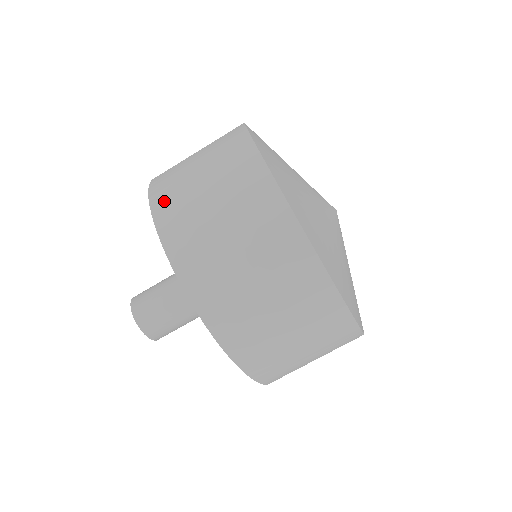
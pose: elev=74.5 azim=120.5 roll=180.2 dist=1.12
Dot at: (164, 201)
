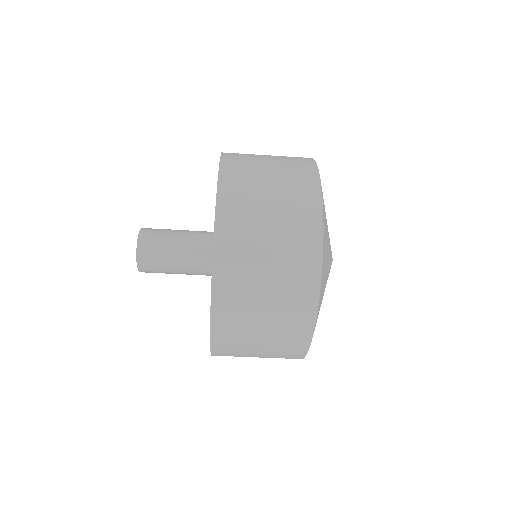
Dot at: (232, 179)
